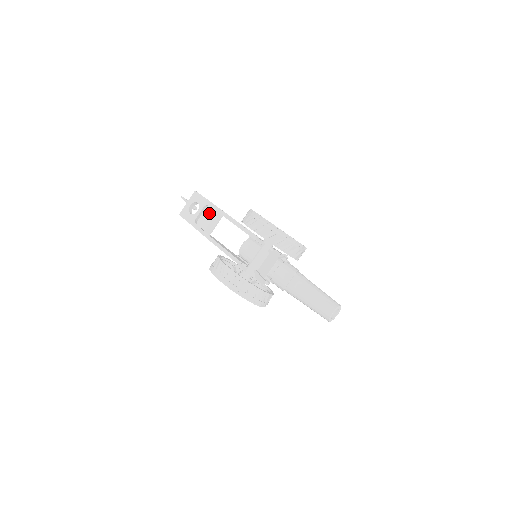
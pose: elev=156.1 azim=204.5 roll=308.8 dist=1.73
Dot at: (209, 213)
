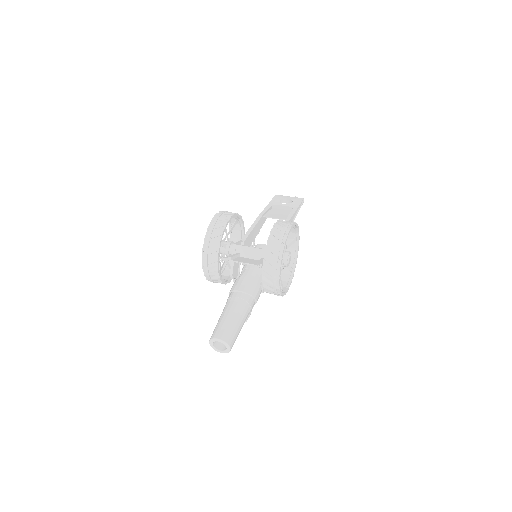
Dot at: (286, 212)
